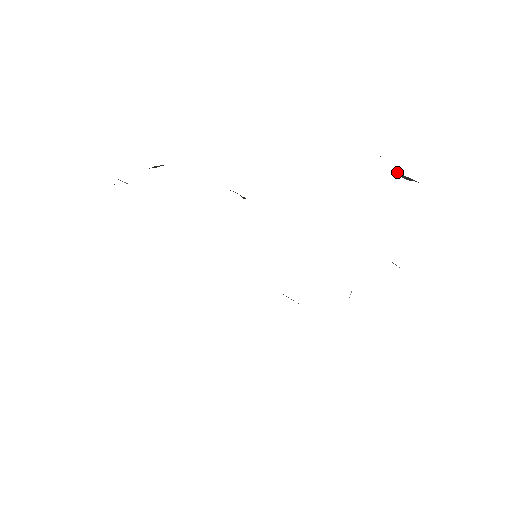
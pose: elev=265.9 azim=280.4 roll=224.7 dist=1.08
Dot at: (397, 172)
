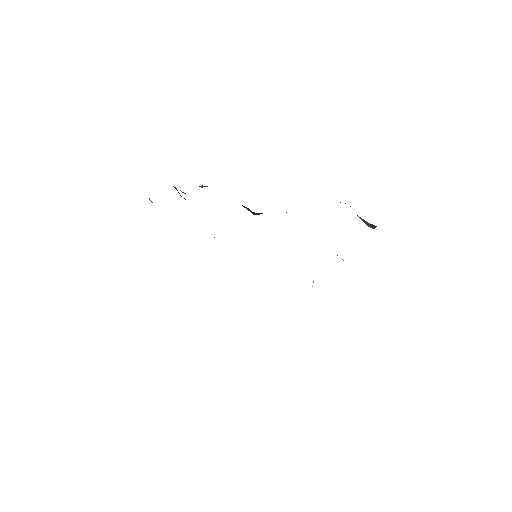
Dot at: (363, 220)
